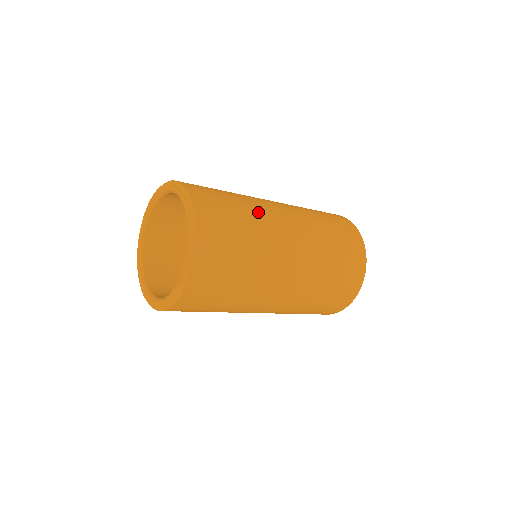
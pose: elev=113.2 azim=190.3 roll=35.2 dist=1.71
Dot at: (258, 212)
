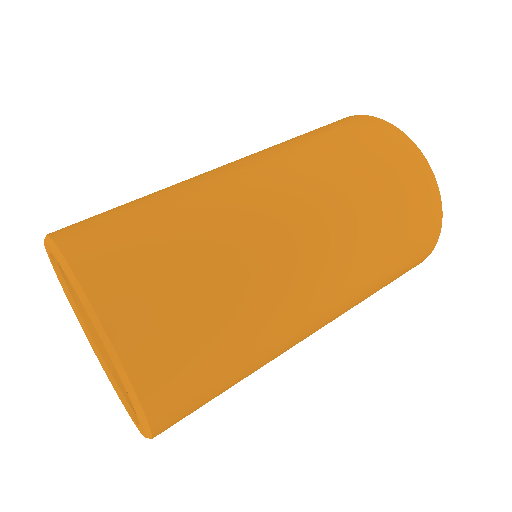
Dot at: (170, 186)
